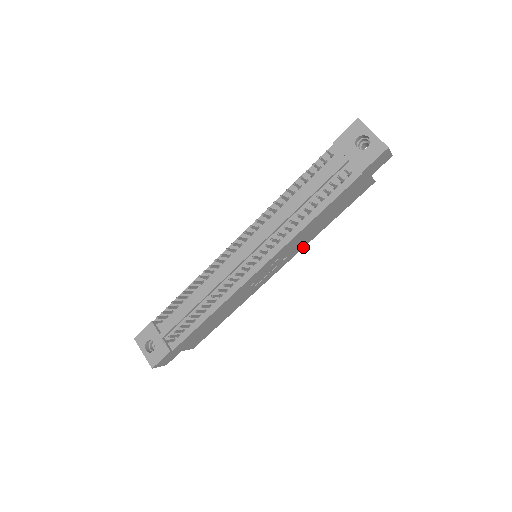
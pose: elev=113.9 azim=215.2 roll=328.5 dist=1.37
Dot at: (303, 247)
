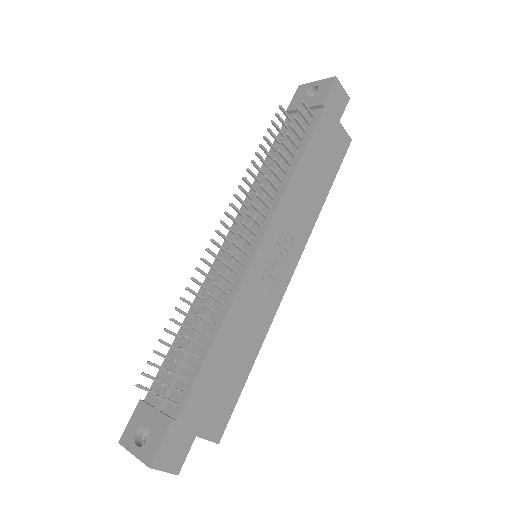
Dot at: (310, 233)
